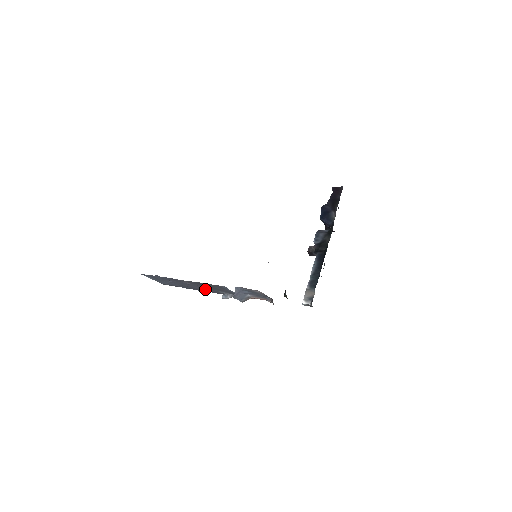
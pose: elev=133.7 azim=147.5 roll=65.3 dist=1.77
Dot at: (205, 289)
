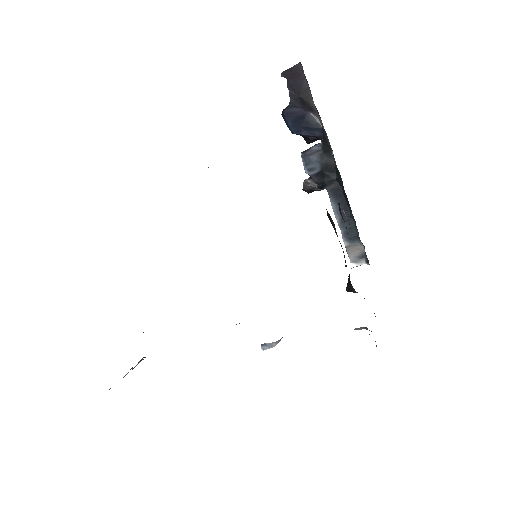
Dot at: occluded
